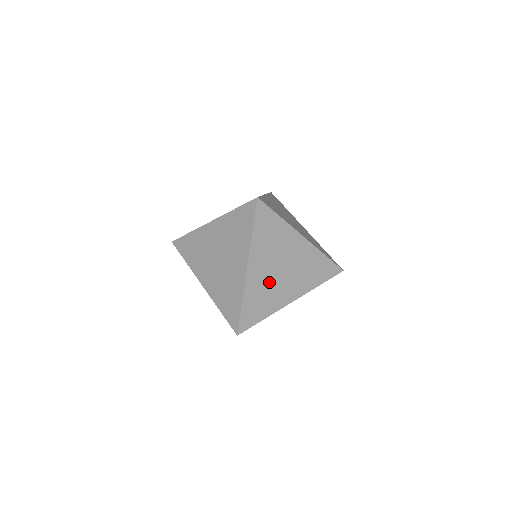
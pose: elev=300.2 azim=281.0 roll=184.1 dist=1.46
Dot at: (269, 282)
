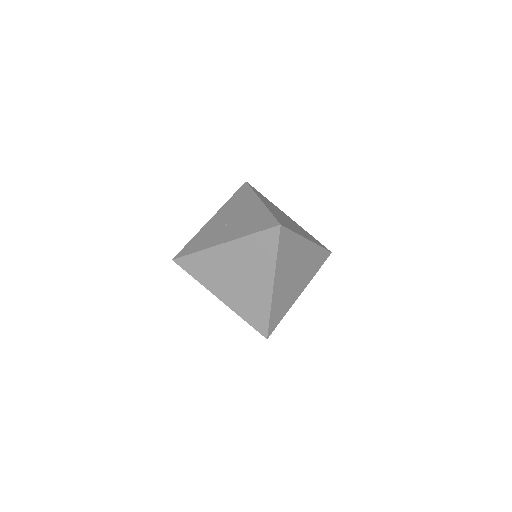
Dot at: occluded
